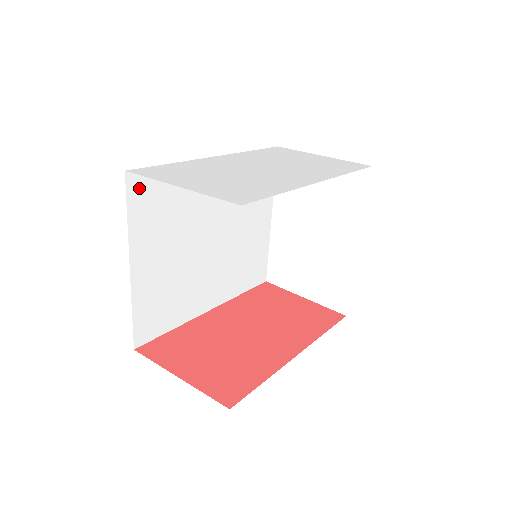
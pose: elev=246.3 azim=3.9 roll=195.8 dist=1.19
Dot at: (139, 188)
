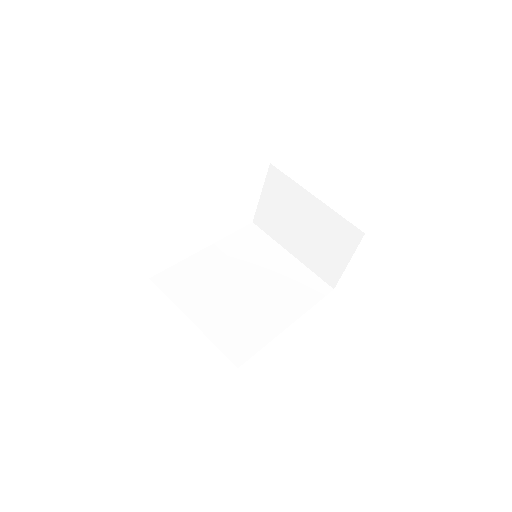
Dot at: (165, 282)
